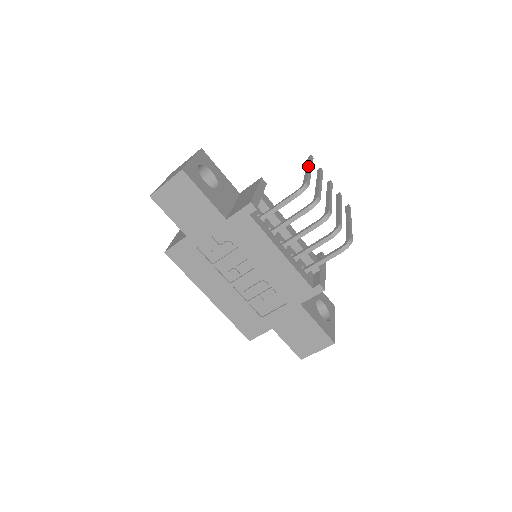
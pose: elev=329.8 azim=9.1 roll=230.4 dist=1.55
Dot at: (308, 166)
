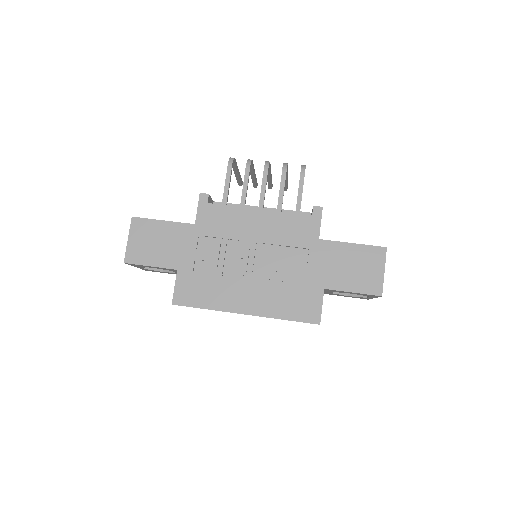
Dot at: occluded
